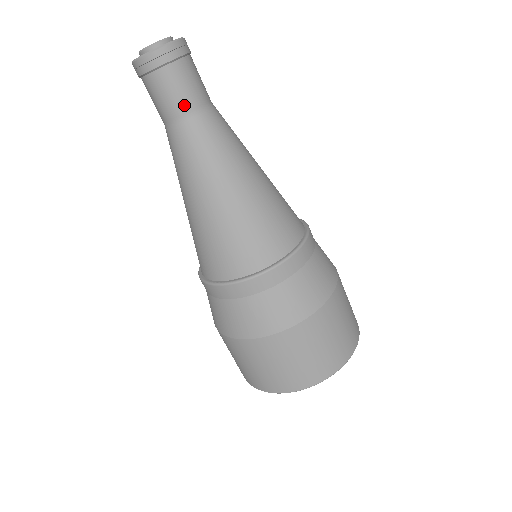
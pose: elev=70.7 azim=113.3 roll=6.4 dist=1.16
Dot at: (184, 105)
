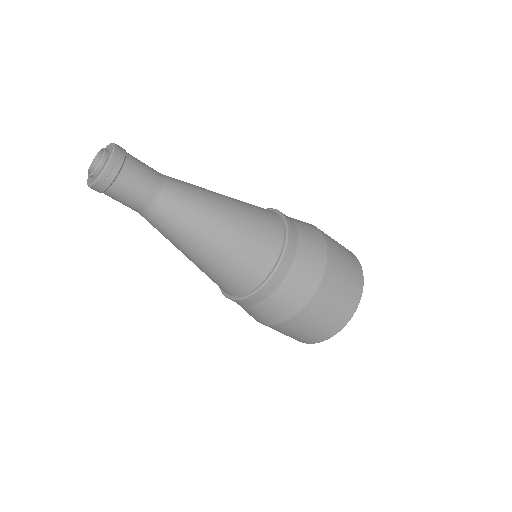
Dot at: (152, 185)
